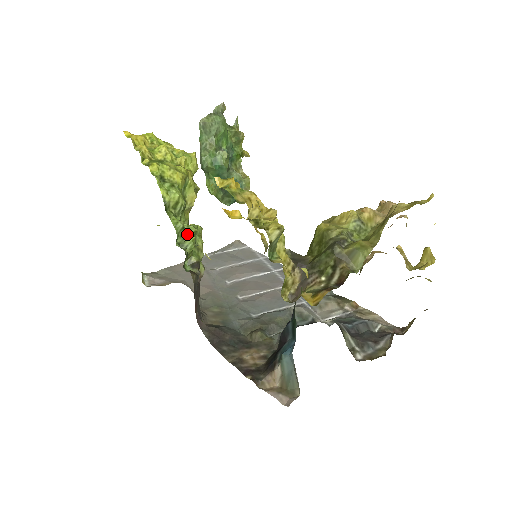
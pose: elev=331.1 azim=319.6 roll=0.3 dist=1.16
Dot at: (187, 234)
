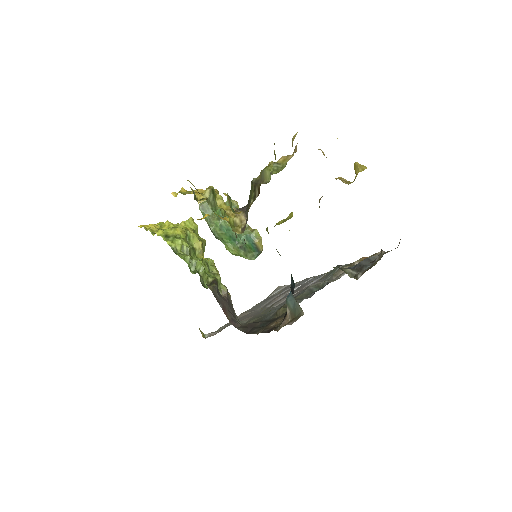
Dot at: (196, 262)
